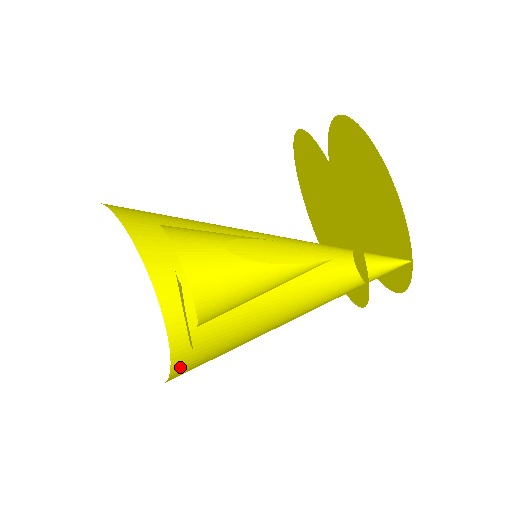
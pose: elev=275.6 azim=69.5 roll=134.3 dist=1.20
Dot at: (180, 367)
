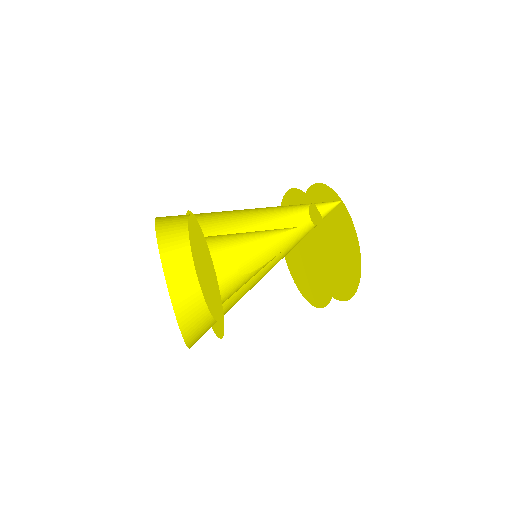
Dot at: occluded
